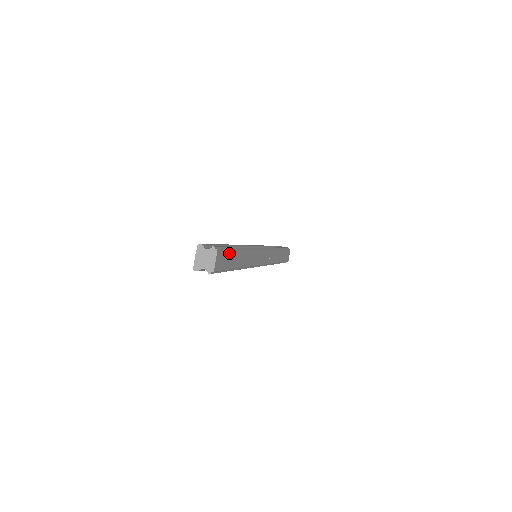
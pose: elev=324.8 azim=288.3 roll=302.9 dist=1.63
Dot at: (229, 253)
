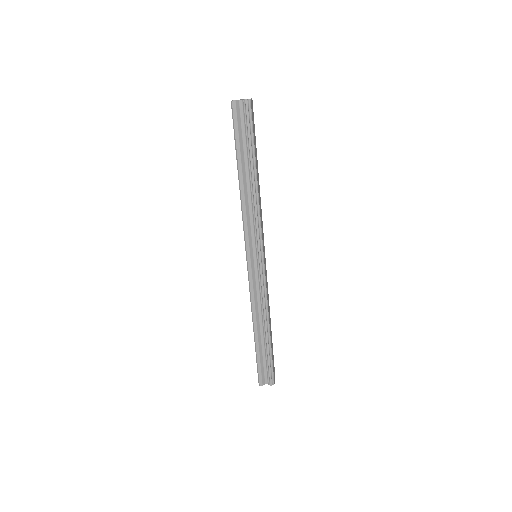
Dot at: (254, 133)
